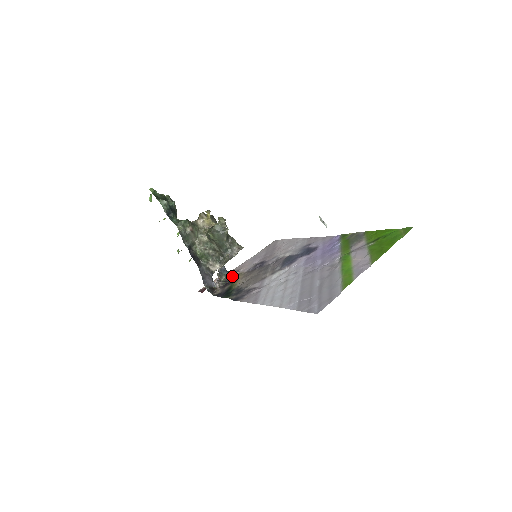
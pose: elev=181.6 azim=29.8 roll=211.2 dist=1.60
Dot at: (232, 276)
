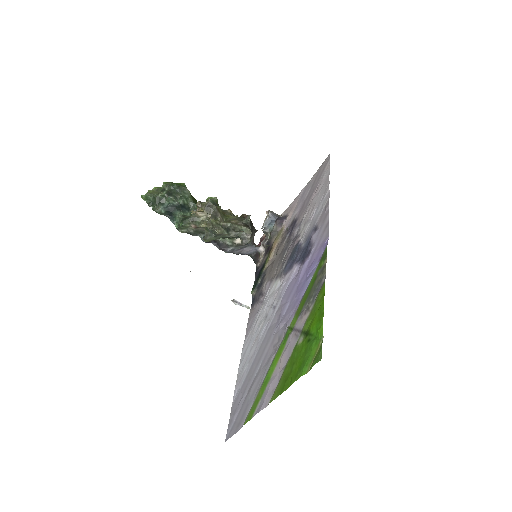
Dot at: (276, 233)
